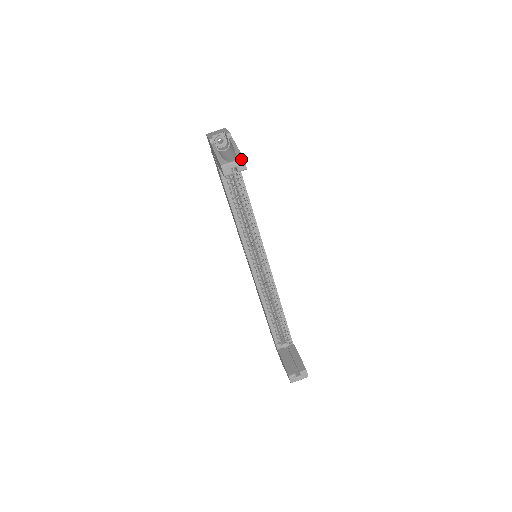
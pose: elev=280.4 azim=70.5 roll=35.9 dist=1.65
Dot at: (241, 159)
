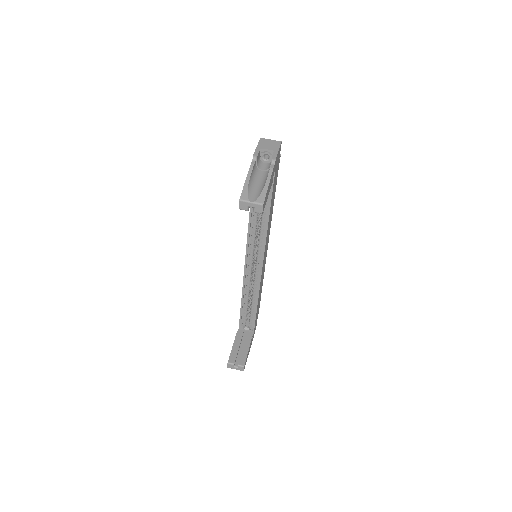
Dot at: (261, 204)
